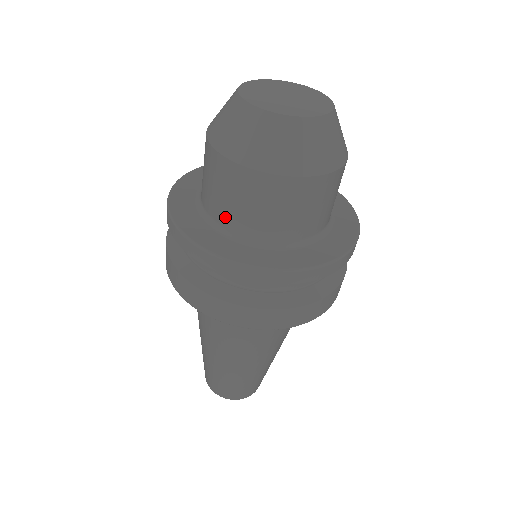
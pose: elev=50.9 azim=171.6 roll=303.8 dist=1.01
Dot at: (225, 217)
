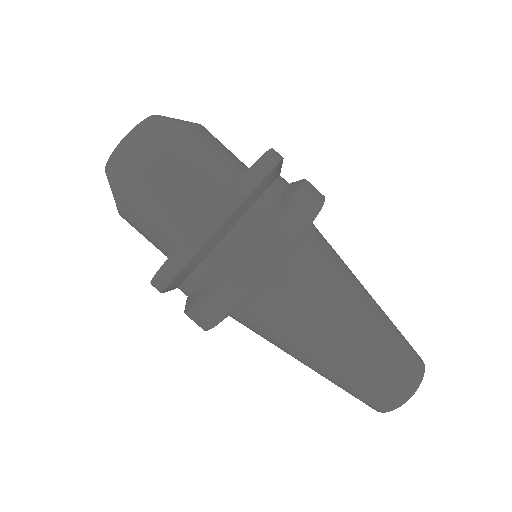
Dot at: (168, 236)
